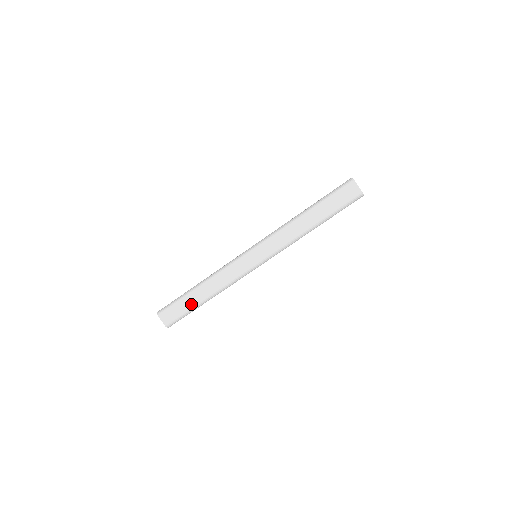
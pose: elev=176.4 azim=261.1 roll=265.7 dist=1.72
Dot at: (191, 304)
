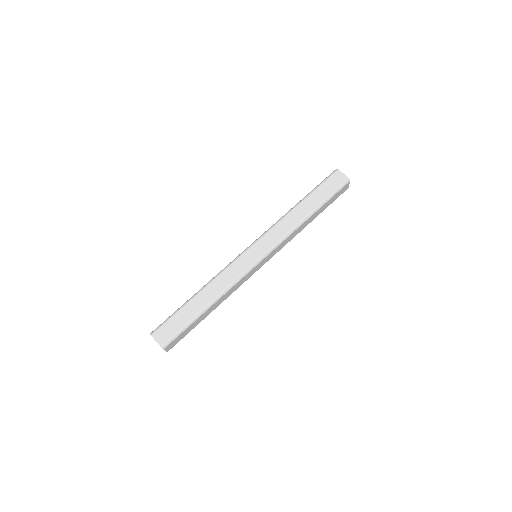
Dot at: (198, 323)
